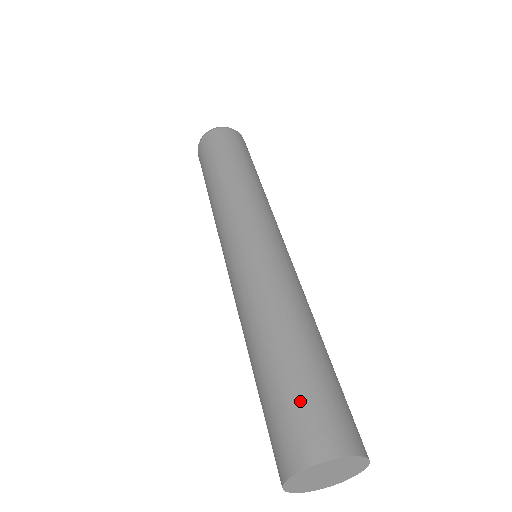
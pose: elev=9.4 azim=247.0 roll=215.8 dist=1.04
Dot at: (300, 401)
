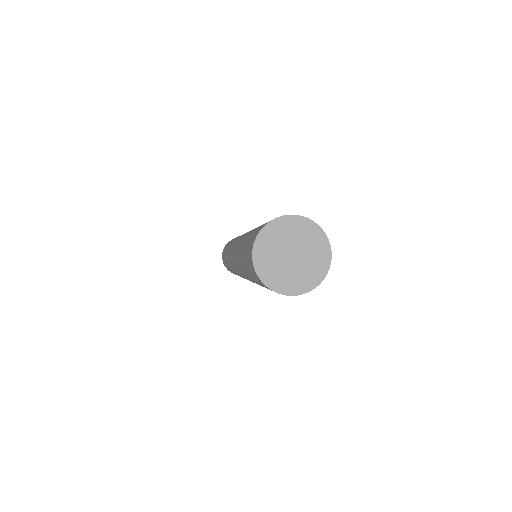
Dot at: occluded
